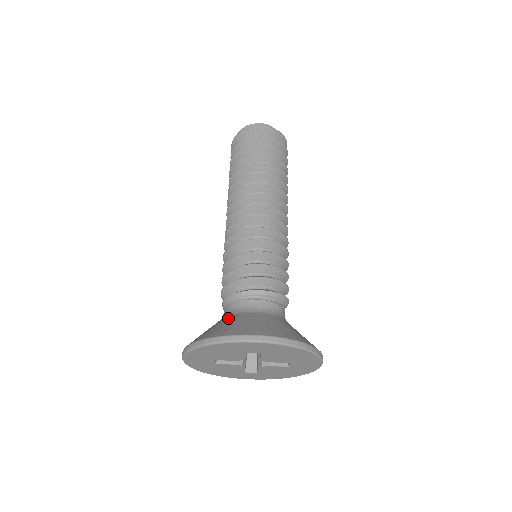
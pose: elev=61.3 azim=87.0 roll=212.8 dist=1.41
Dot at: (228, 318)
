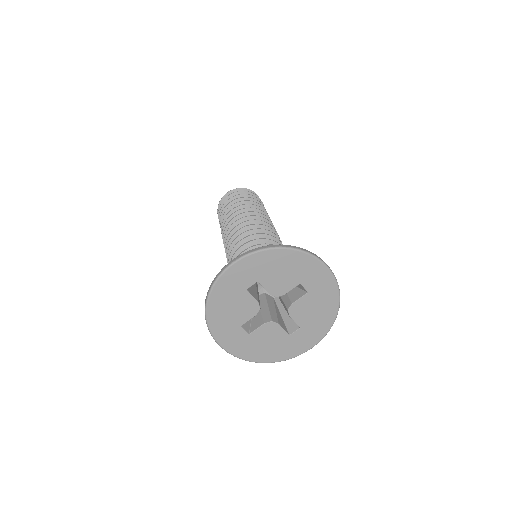
Dot at: occluded
